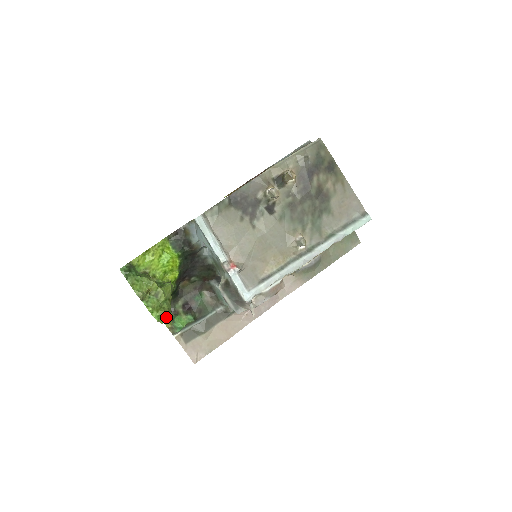
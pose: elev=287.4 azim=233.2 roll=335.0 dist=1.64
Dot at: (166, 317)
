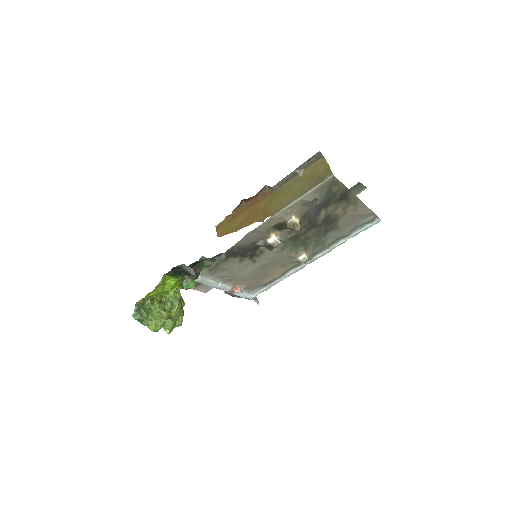
Dot at: occluded
